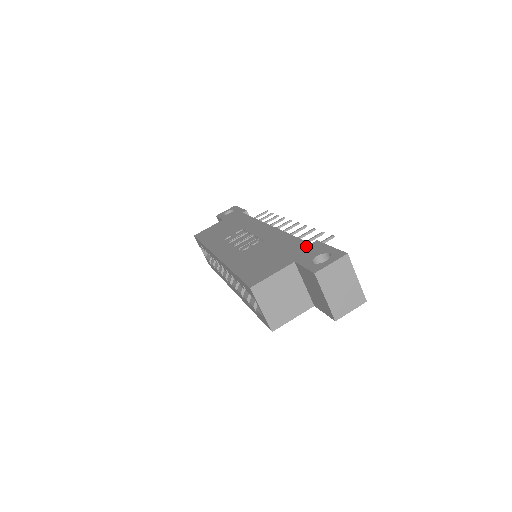
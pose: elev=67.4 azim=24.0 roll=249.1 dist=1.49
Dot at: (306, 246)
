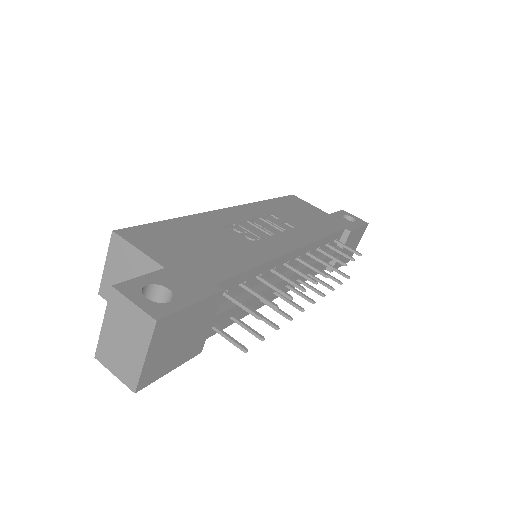
Dot at: (209, 279)
